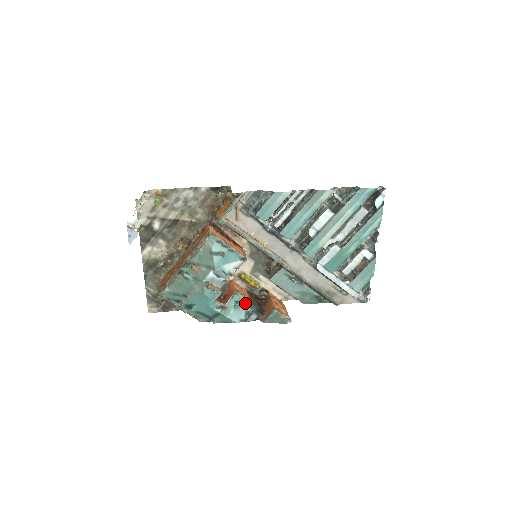
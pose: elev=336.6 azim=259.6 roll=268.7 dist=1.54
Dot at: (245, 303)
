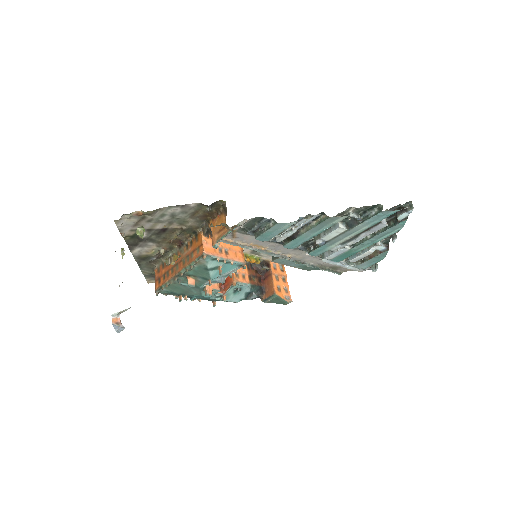
Dot at: (245, 287)
